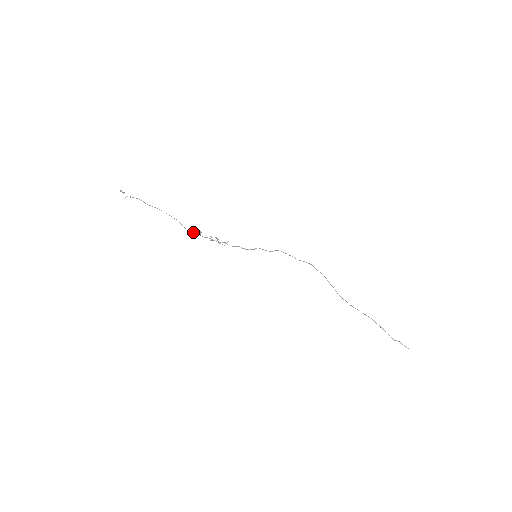
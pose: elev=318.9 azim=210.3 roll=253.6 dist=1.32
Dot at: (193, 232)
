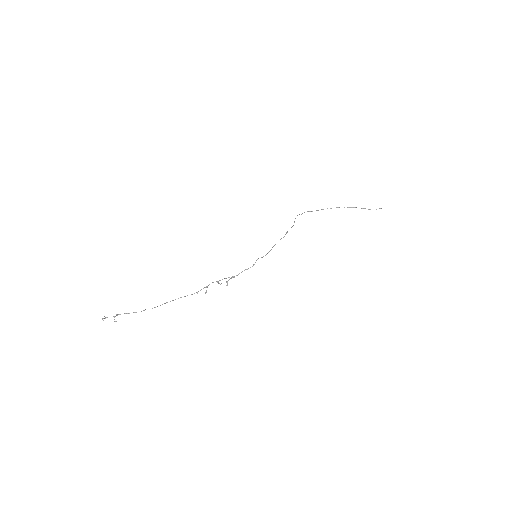
Dot at: occluded
